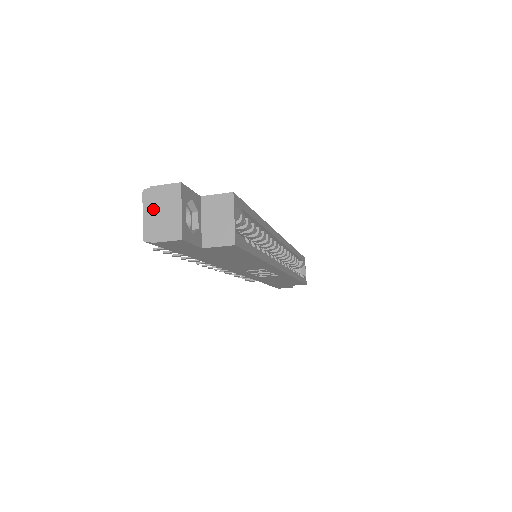
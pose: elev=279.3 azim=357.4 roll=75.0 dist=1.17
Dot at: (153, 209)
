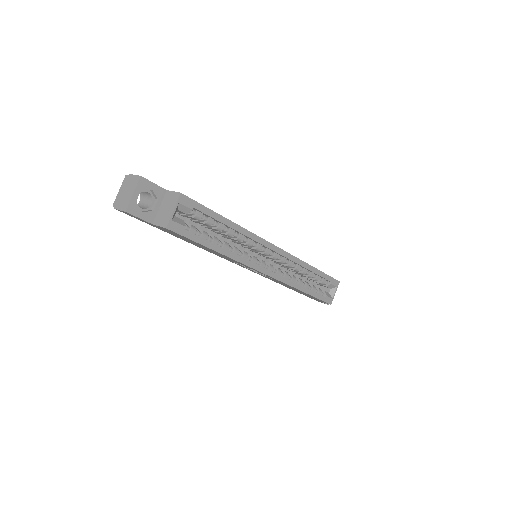
Dot at: (124, 188)
